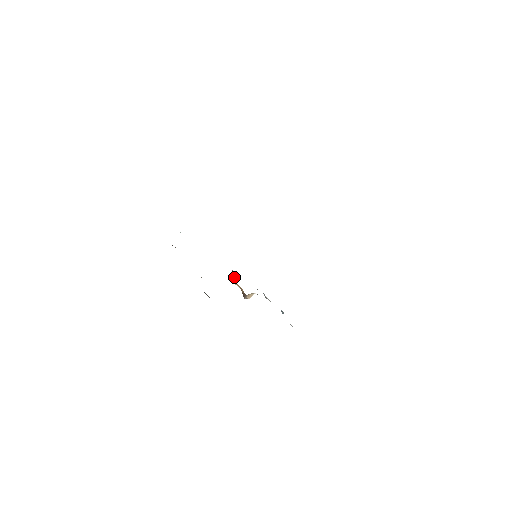
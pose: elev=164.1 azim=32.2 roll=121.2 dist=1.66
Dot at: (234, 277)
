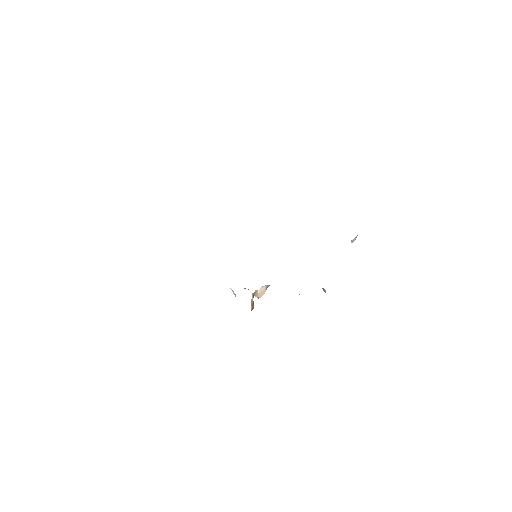
Dot at: occluded
